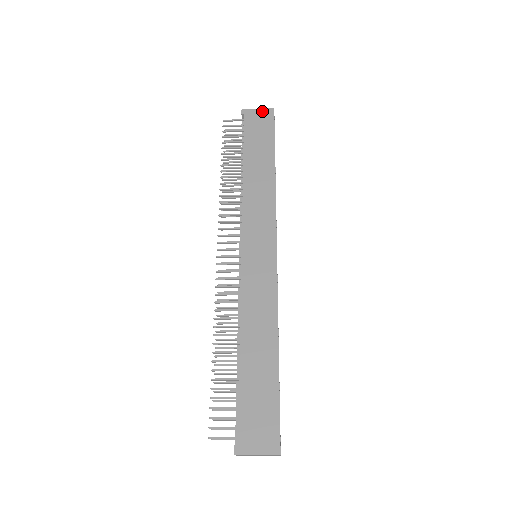
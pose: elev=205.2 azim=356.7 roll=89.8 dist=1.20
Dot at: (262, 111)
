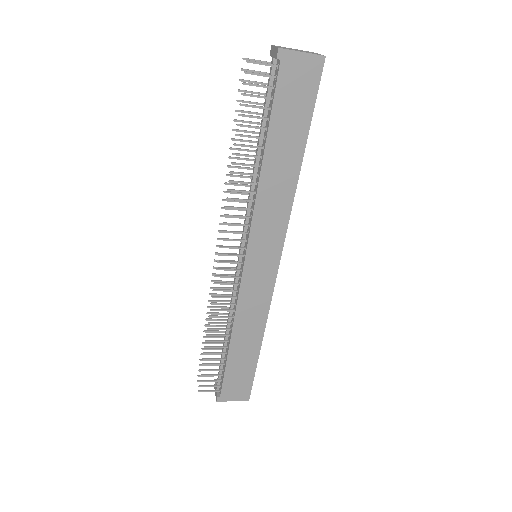
Dot at: (307, 59)
